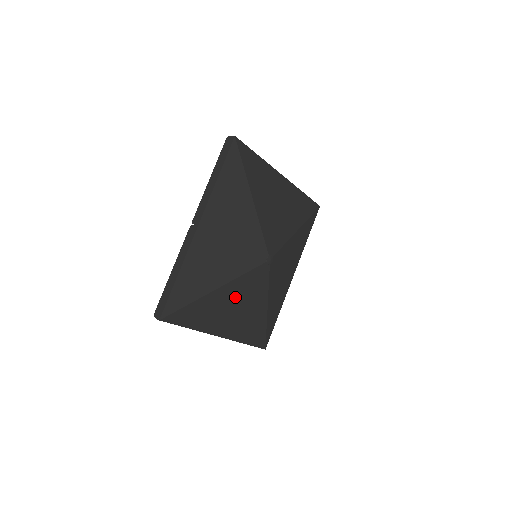
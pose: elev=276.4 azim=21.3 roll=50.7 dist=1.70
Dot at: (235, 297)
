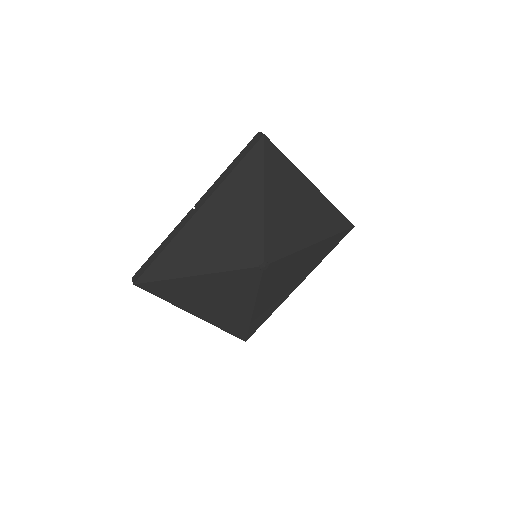
Dot at: (218, 288)
